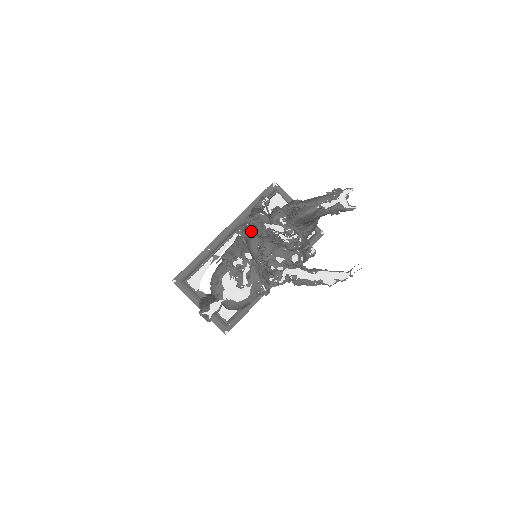
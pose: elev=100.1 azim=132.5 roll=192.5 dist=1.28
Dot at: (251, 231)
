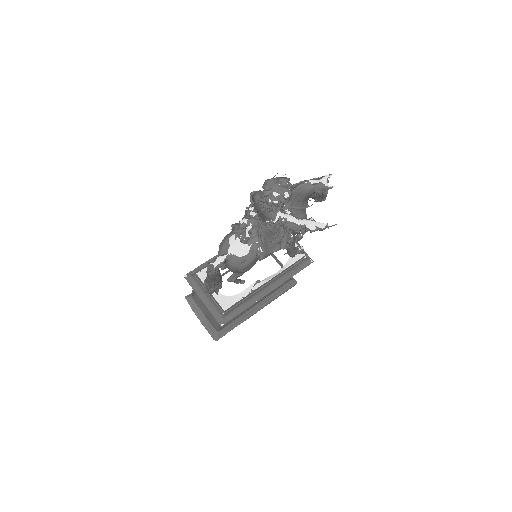
Dot at: occluded
